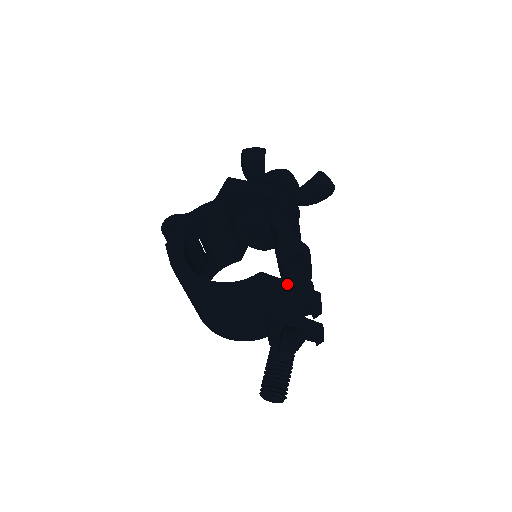
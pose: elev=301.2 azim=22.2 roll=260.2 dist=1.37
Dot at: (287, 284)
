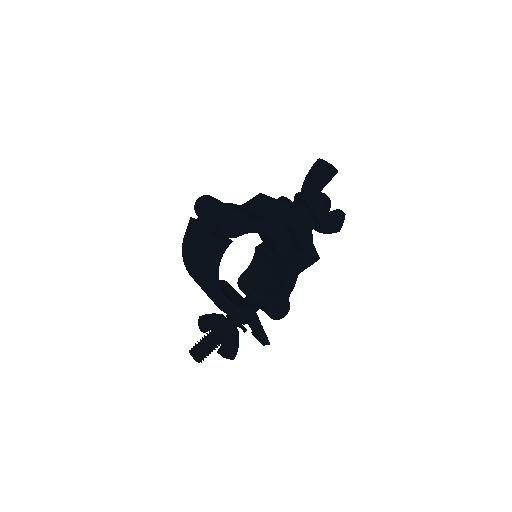
Dot at: (260, 327)
